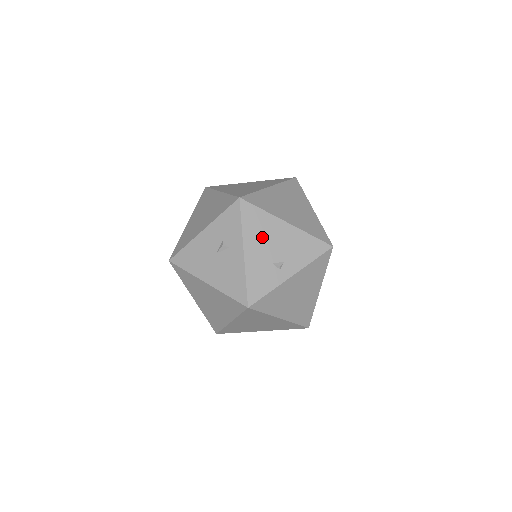
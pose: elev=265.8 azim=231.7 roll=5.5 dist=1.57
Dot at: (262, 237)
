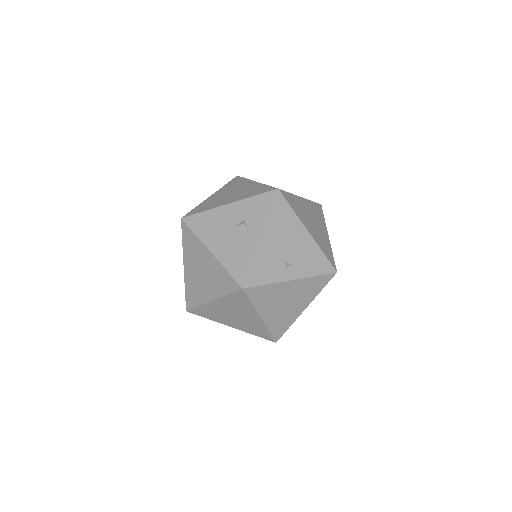
Dot at: (282, 232)
